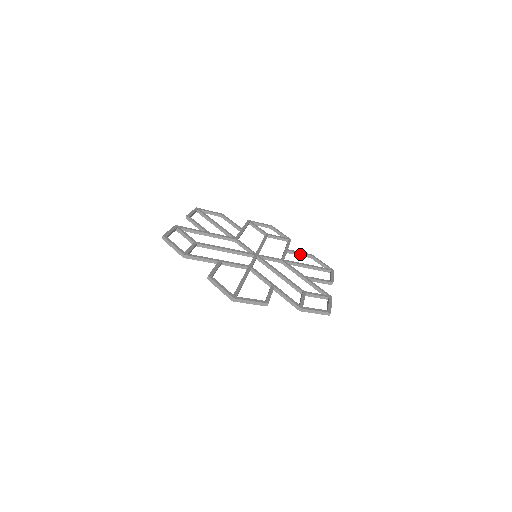
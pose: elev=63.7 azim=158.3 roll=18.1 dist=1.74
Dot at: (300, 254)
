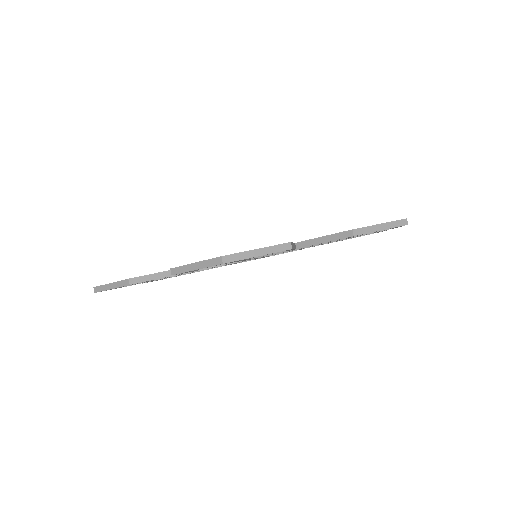
Dot at: occluded
